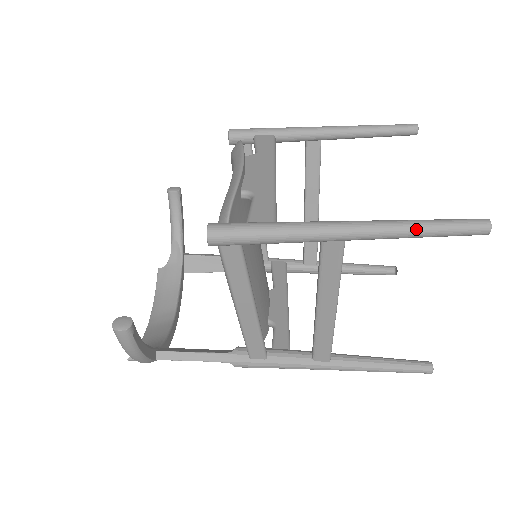
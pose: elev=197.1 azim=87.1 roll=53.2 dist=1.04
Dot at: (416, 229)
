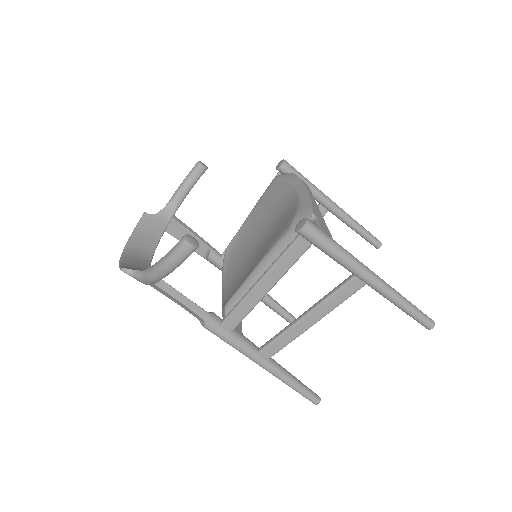
Dot at: (405, 303)
